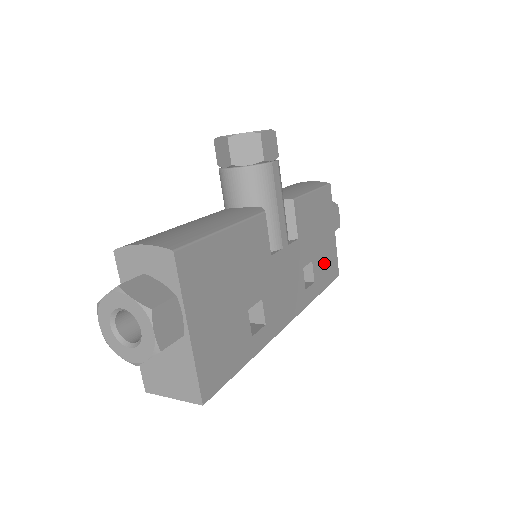
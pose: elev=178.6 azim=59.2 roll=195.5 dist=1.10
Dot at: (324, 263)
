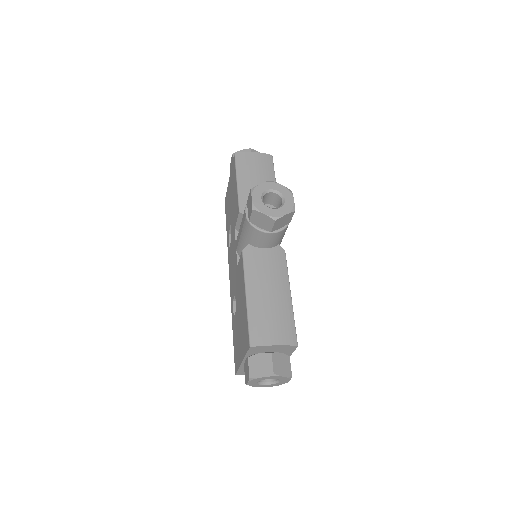
Dot at: occluded
